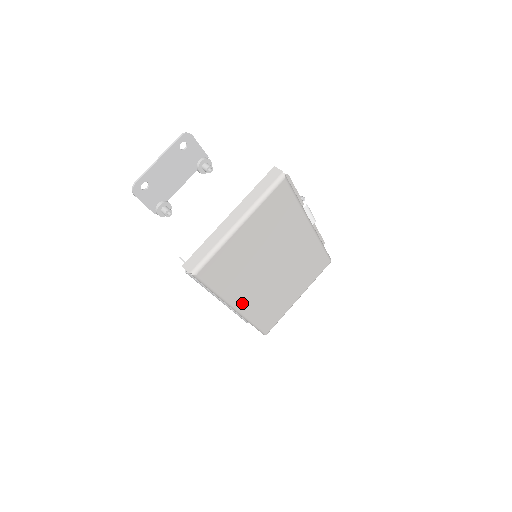
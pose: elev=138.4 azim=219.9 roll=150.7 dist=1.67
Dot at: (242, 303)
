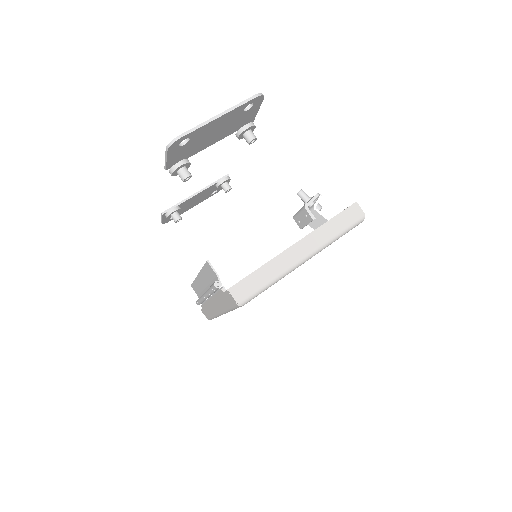
Dot at: occluded
